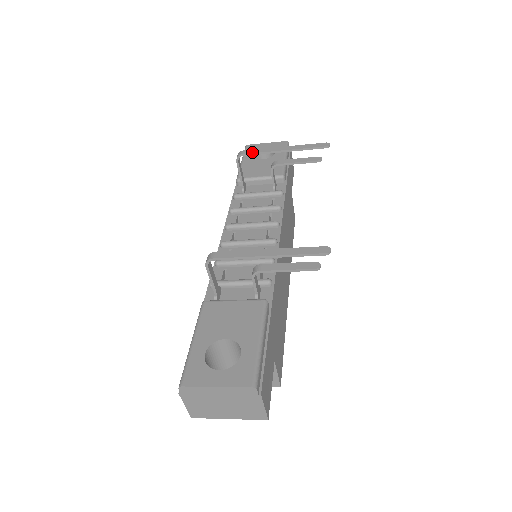
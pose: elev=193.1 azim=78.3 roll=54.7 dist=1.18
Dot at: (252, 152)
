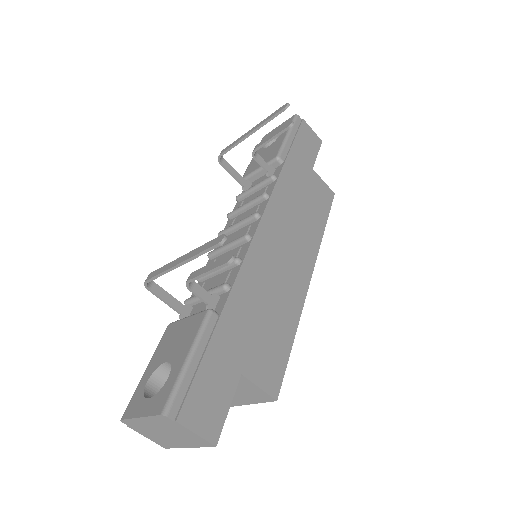
Dot at: (227, 149)
